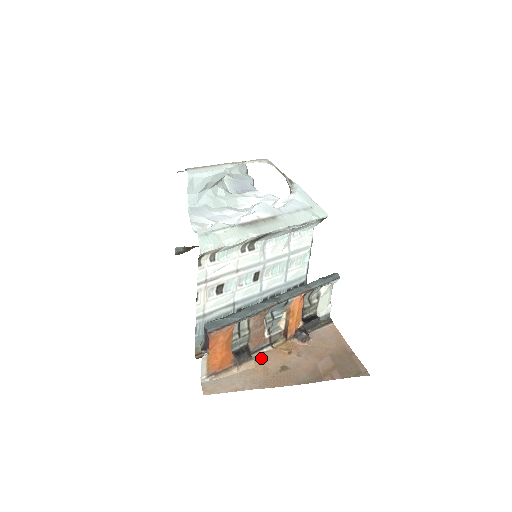
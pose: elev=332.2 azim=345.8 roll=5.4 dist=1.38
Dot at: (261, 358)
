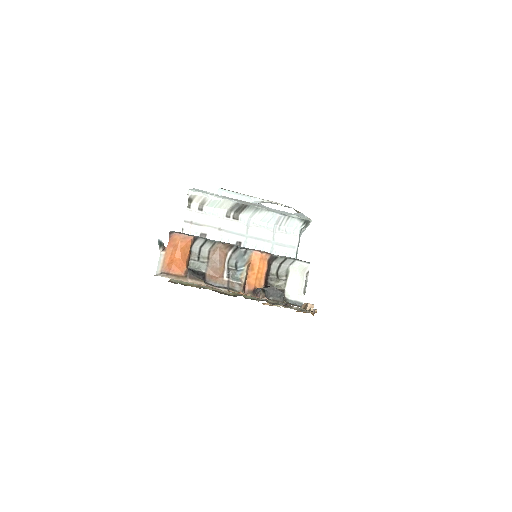
Dot at: occluded
